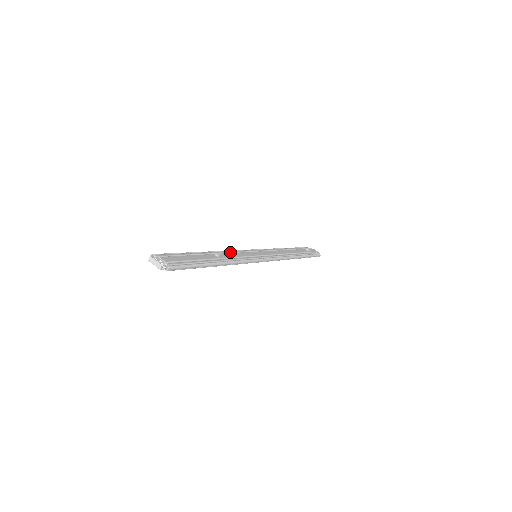
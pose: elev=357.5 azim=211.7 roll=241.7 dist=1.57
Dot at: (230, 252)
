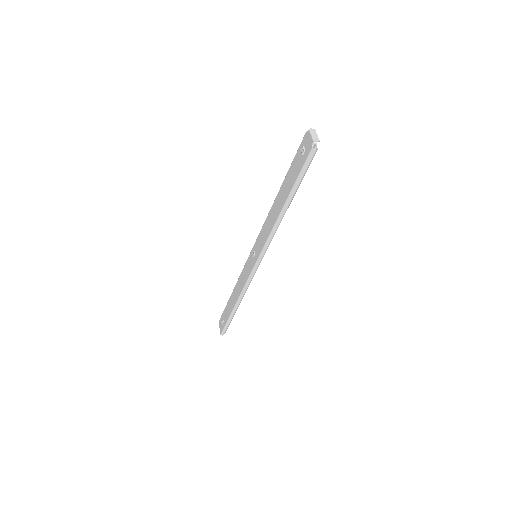
Dot at: occluded
